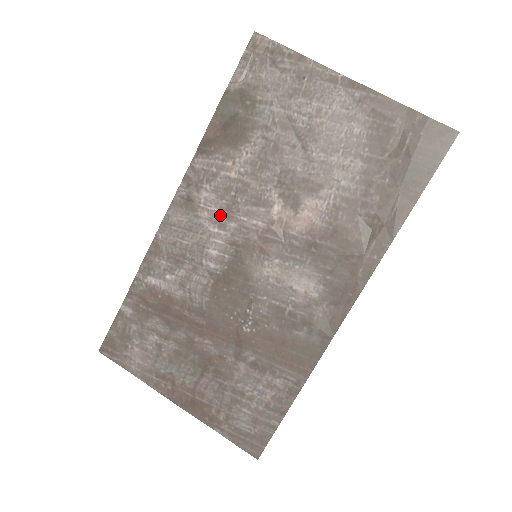
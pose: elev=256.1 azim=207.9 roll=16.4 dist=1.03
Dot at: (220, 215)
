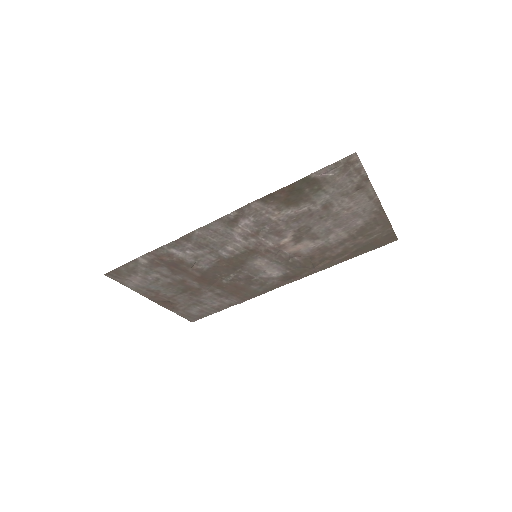
Dot at: (249, 234)
